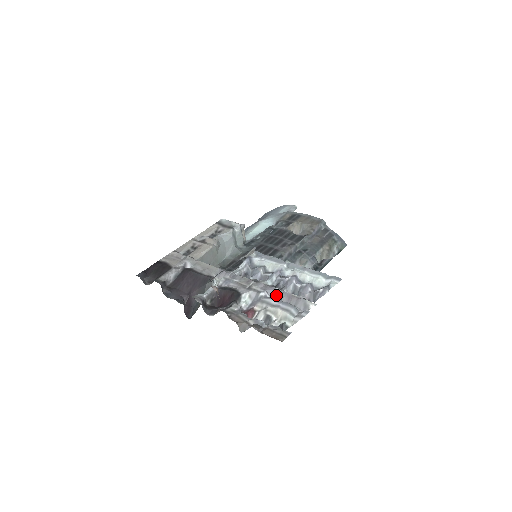
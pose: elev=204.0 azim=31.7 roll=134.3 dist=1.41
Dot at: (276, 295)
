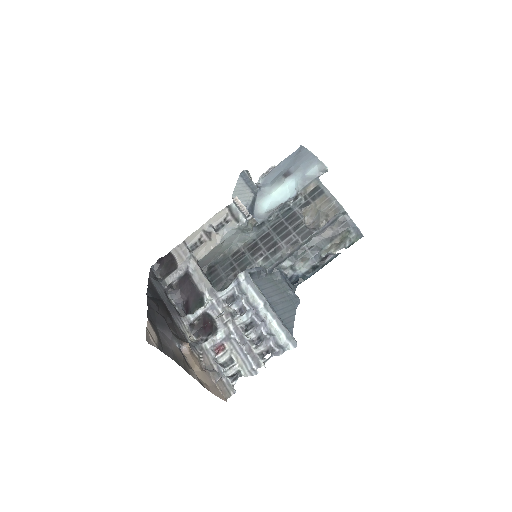
Dot at: (243, 340)
